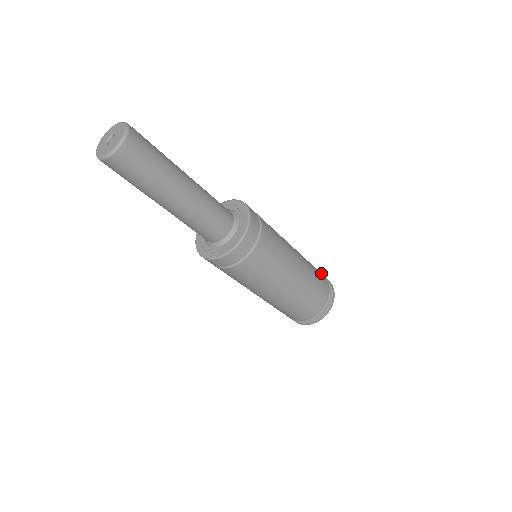
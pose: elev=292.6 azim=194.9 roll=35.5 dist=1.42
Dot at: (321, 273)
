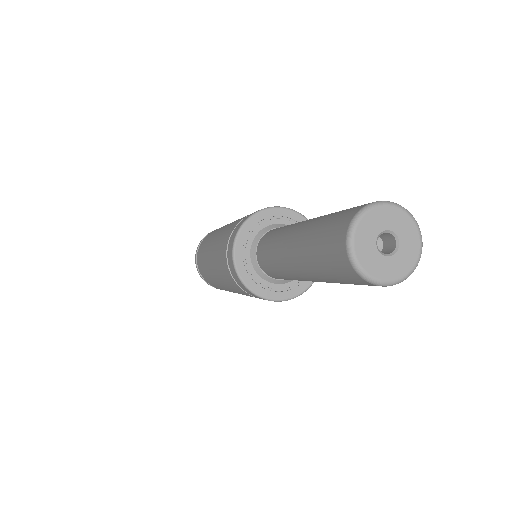
Dot at: occluded
